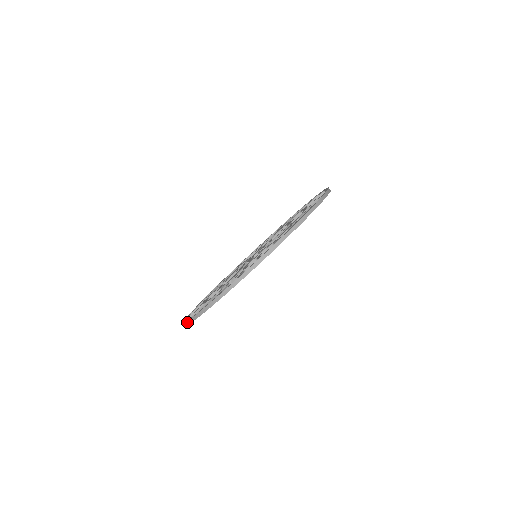
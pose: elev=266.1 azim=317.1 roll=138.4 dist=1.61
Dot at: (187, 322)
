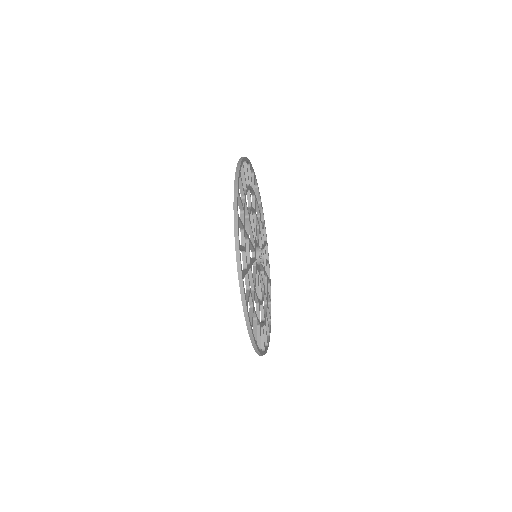
Dot at: occluded
